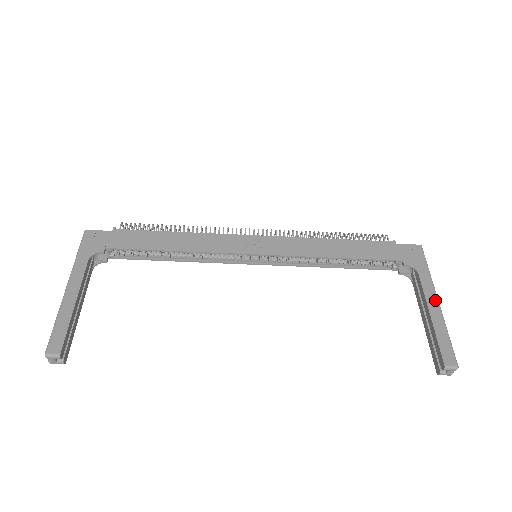
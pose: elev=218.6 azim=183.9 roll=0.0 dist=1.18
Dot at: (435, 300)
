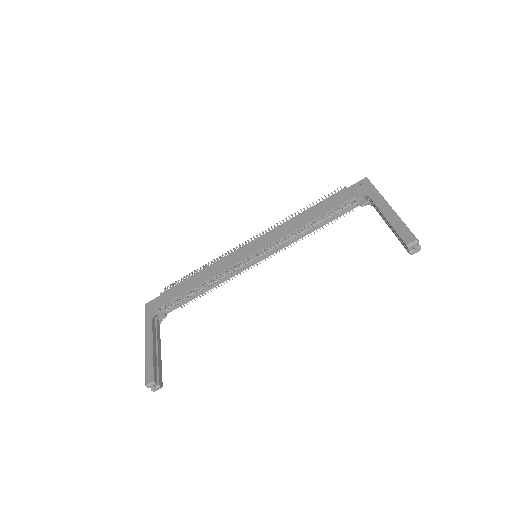
Dot at: (387, 207)
